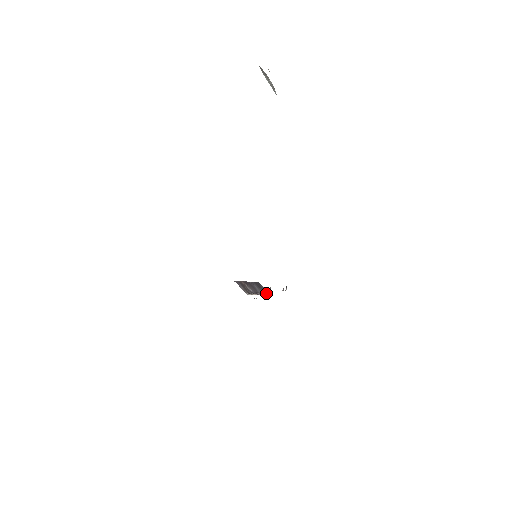
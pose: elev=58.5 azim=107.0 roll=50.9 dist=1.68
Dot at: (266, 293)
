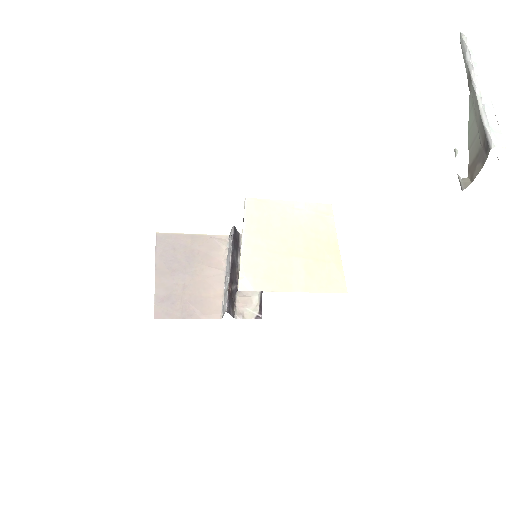
Dot at: occluded
